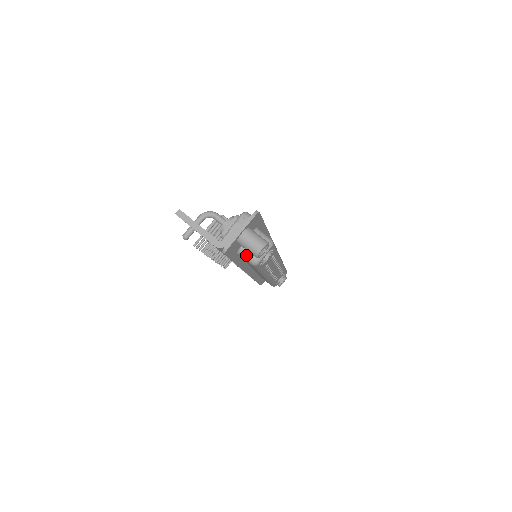
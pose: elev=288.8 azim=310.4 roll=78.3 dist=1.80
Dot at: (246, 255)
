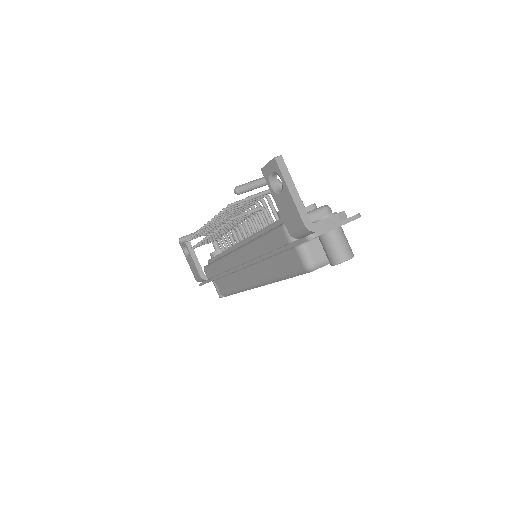
Dot at: (307, 254)
